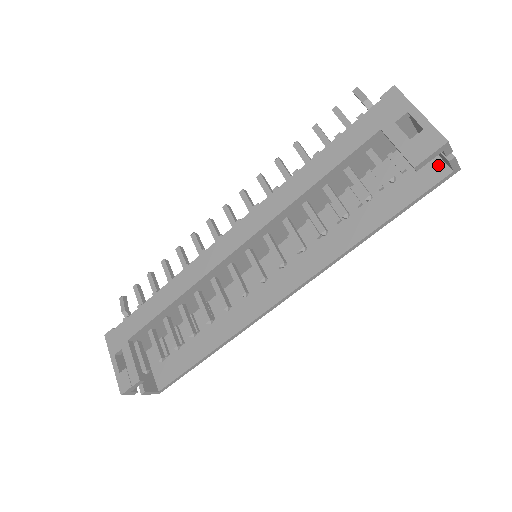
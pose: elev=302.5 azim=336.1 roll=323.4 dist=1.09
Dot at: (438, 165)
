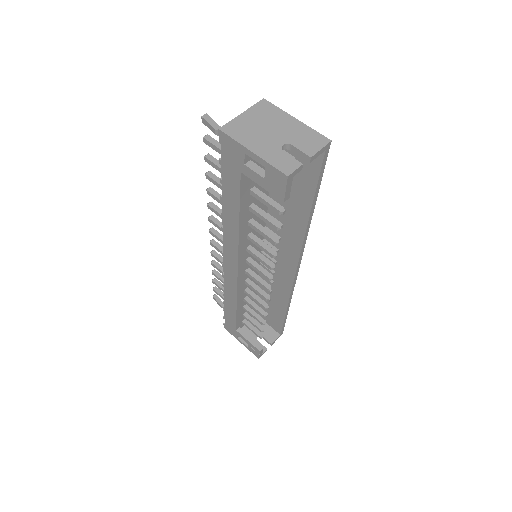
Dot at: occluded
